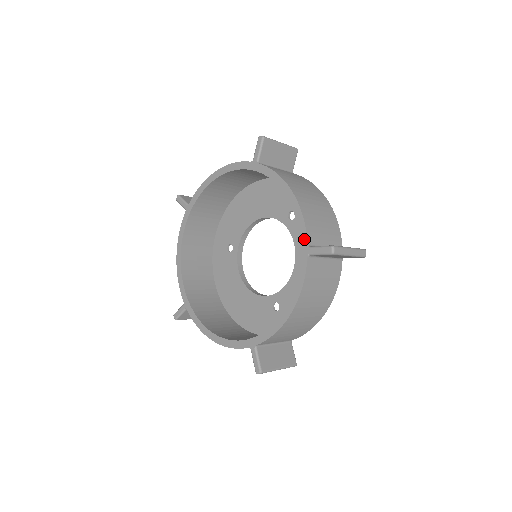
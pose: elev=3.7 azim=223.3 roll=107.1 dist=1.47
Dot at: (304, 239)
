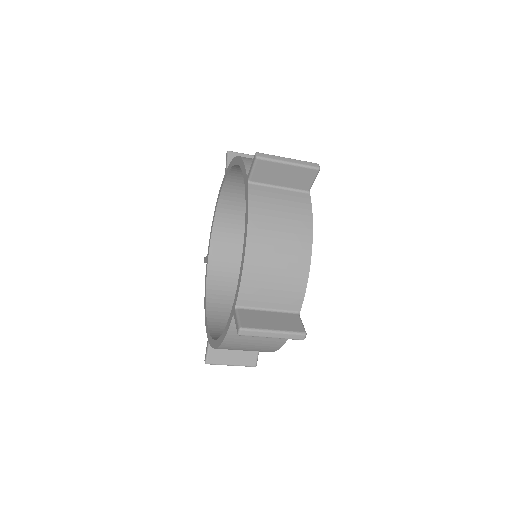
Dot at: (236, 298)
